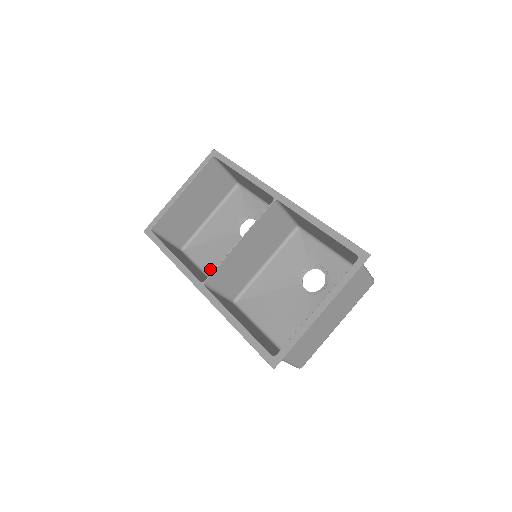
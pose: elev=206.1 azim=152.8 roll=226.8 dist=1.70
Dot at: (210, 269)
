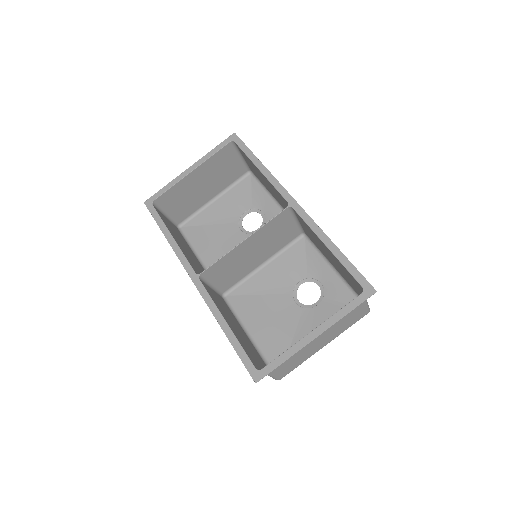
Dot at: (204, 255)
